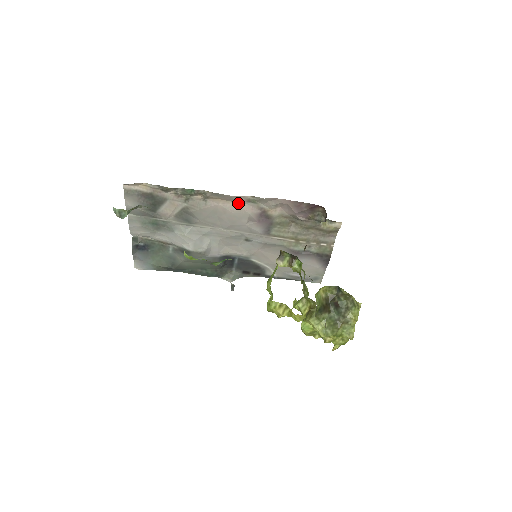
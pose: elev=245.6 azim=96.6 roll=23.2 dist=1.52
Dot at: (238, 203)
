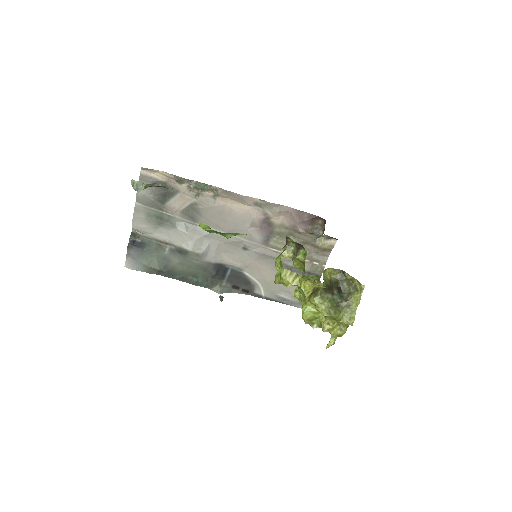
Dot at: (245, 205)
